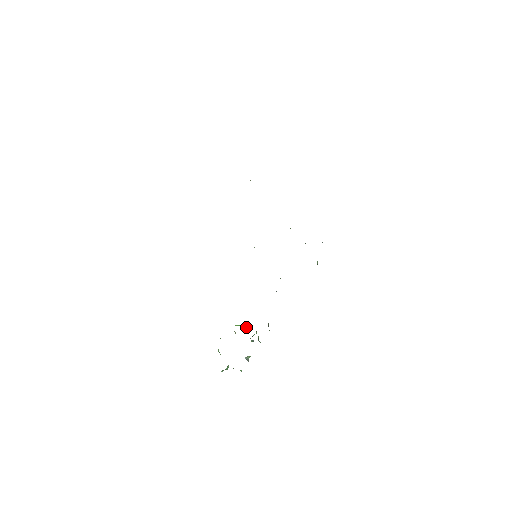
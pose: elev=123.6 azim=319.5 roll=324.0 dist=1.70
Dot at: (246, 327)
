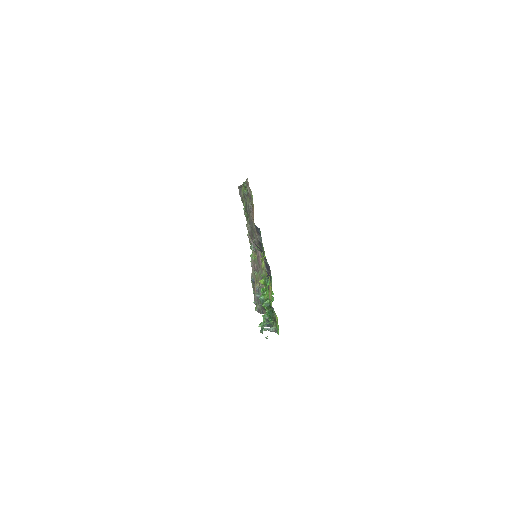
Dot at: occluded
